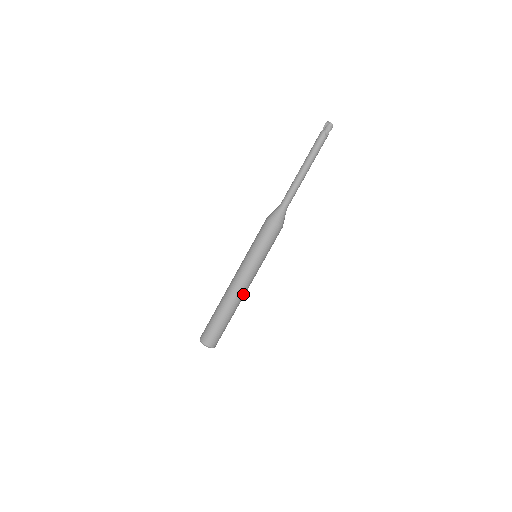
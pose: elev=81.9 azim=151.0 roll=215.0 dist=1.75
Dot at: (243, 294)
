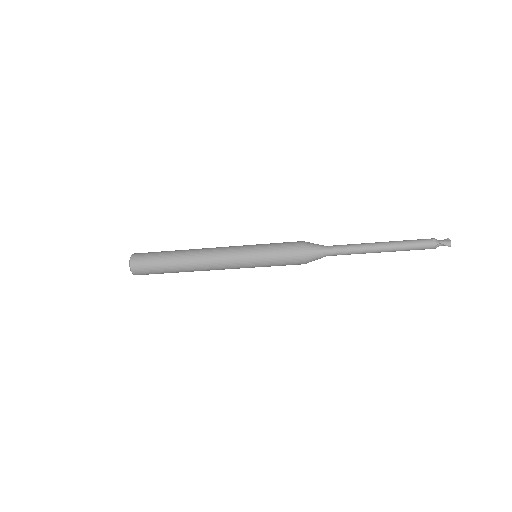
Dot at: occluded
